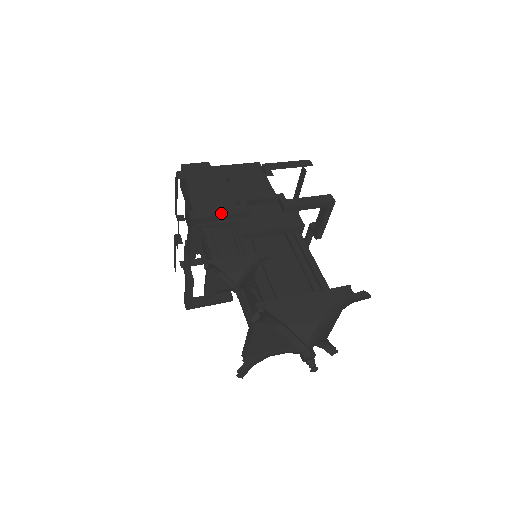
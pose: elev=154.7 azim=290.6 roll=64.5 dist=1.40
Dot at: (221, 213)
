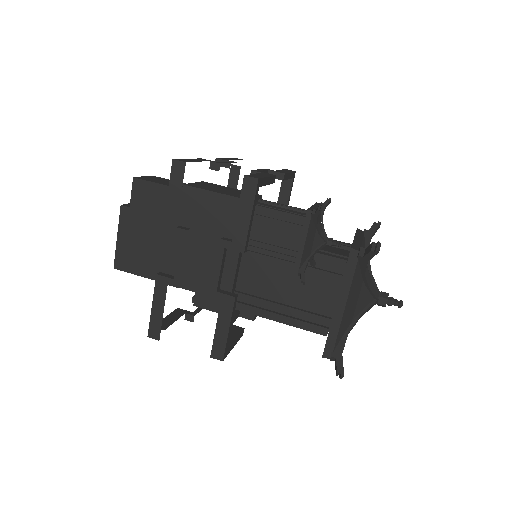
Dot at: (264, 176)
